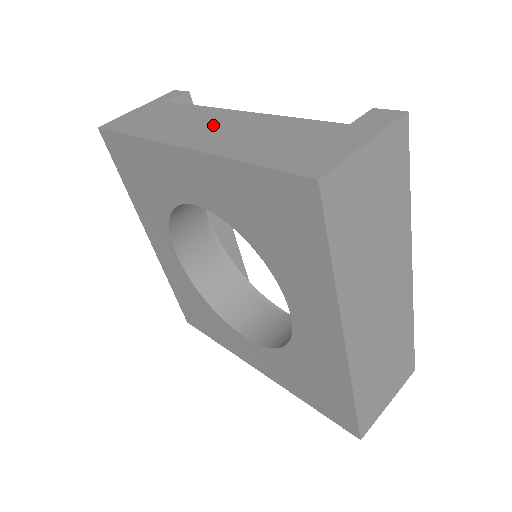
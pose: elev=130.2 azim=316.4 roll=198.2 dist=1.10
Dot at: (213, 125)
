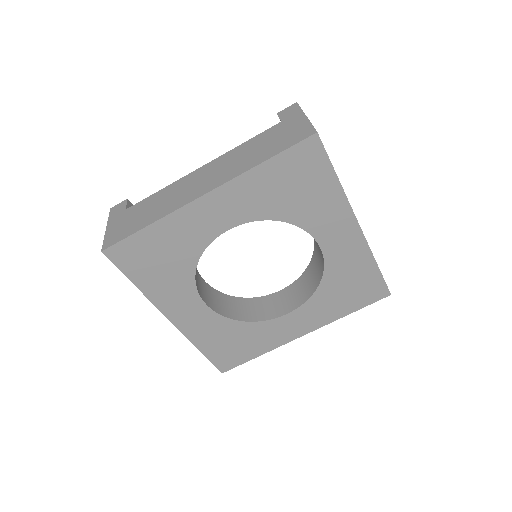
Dot at: (200, 179)
